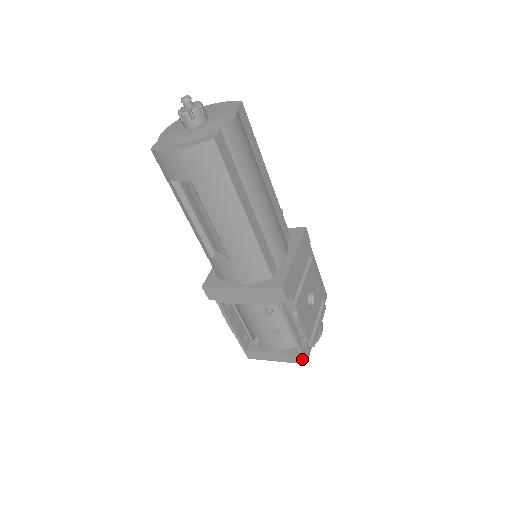
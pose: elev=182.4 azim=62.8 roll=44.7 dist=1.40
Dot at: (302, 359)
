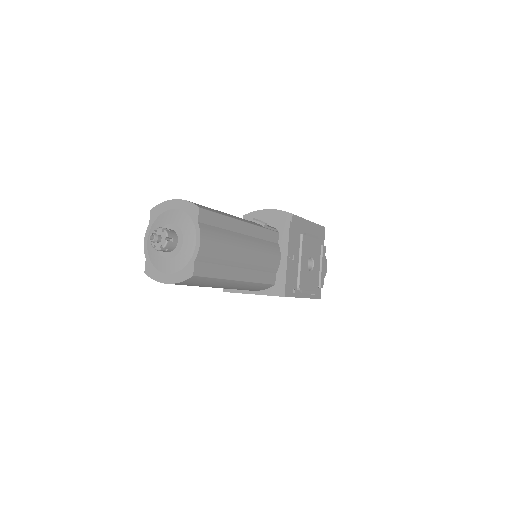
Dot at: occluded
